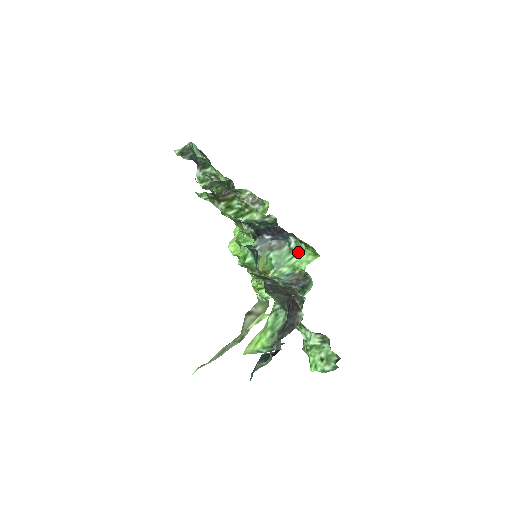
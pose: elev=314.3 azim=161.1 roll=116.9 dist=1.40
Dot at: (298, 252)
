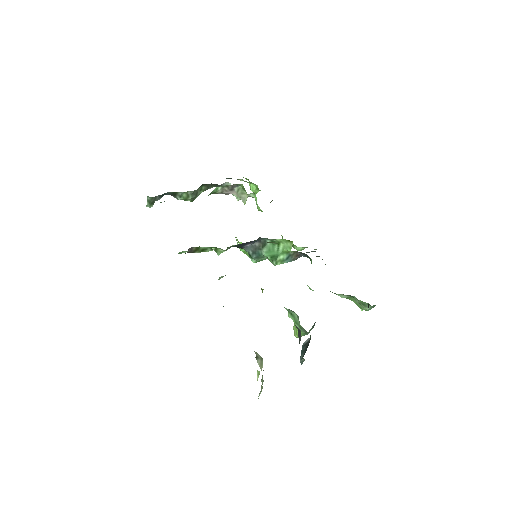
Dot at: (278, 241)
